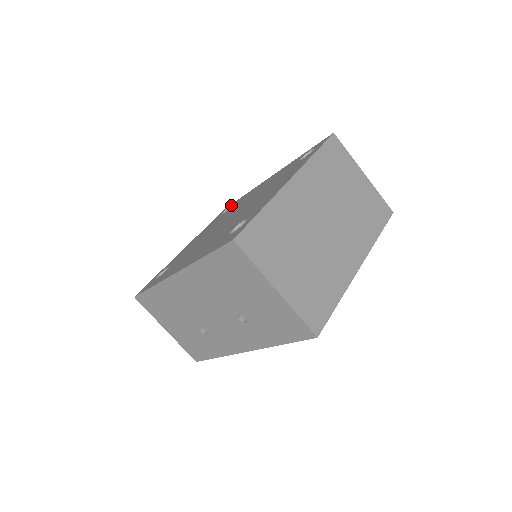
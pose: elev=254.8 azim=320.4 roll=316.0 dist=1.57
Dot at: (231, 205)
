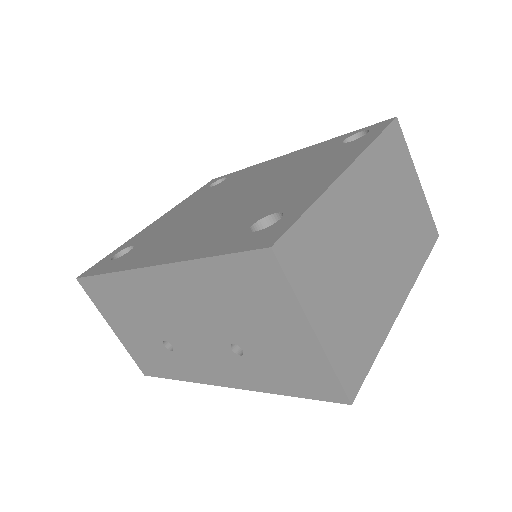
Dot at: (222, 178)
